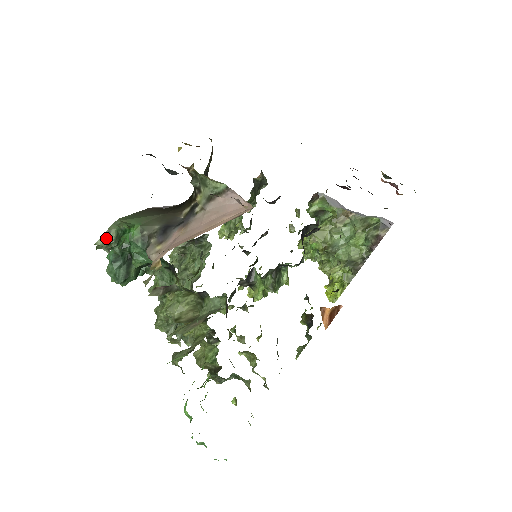
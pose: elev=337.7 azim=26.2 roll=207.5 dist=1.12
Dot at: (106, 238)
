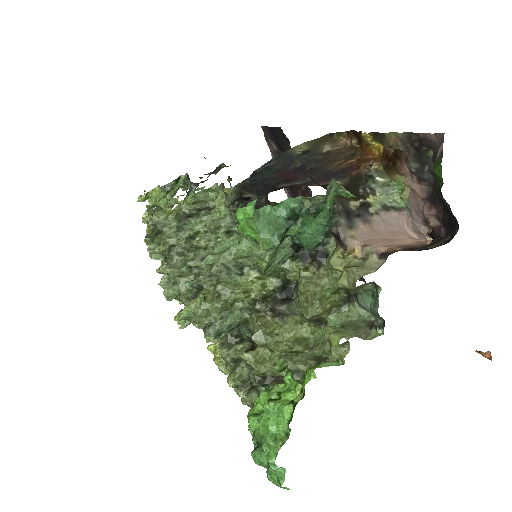
Dot at: (328, 193)
